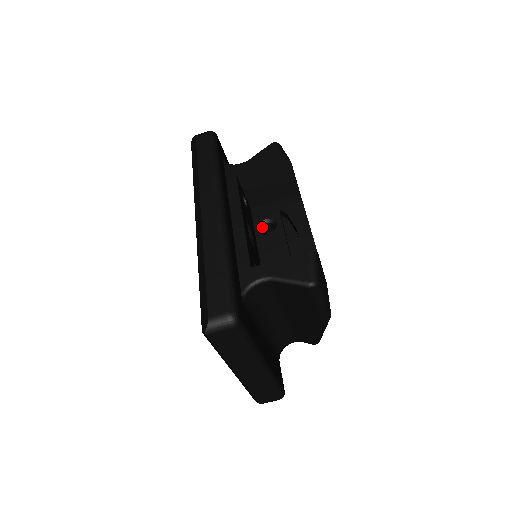
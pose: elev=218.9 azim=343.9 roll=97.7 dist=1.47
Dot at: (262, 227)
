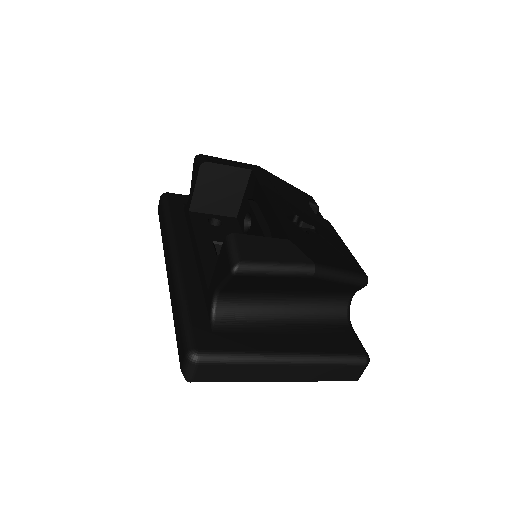
Dot at: (248, 226)
